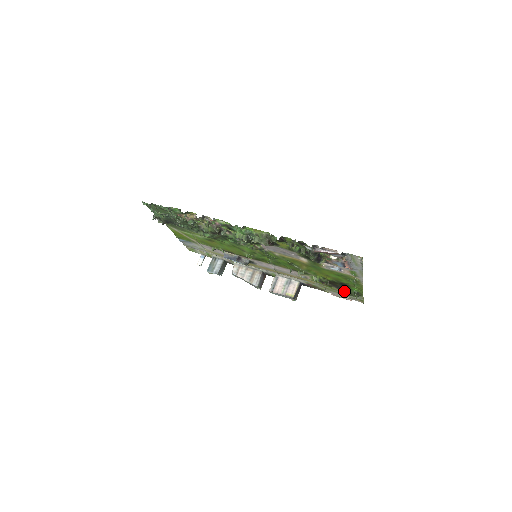
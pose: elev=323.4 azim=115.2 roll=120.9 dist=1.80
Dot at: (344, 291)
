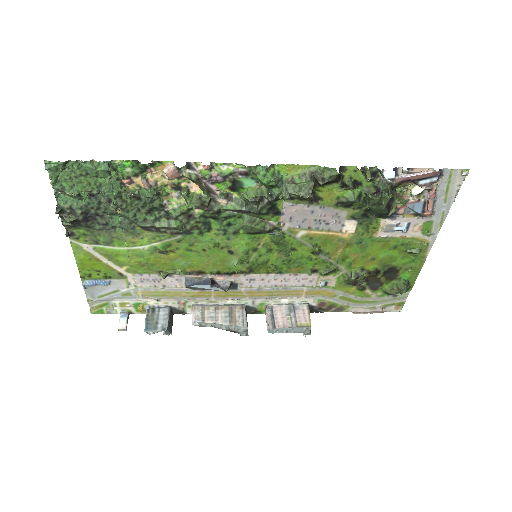
Dot at: (384, 290)
